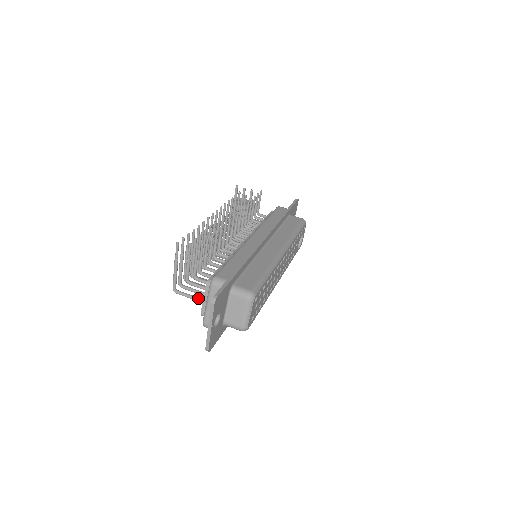
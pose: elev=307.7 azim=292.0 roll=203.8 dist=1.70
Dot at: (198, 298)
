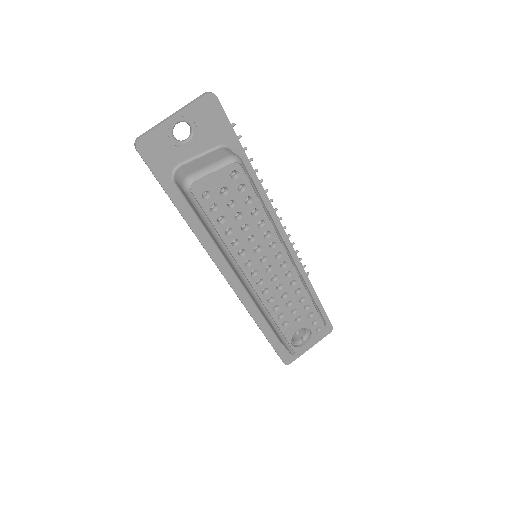
Dot at: occluded
